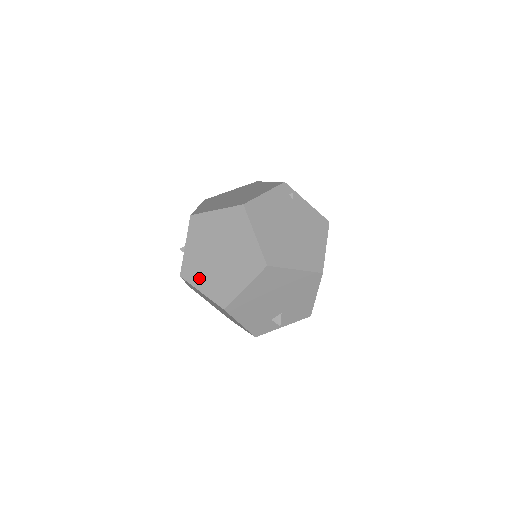
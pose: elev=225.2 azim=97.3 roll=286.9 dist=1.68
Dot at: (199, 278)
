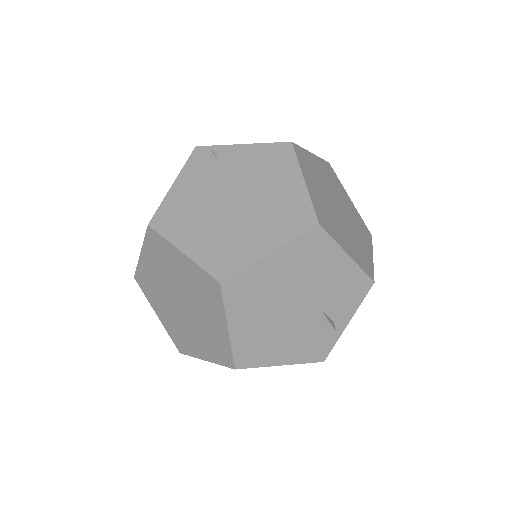
Dot at: (191, 345)
